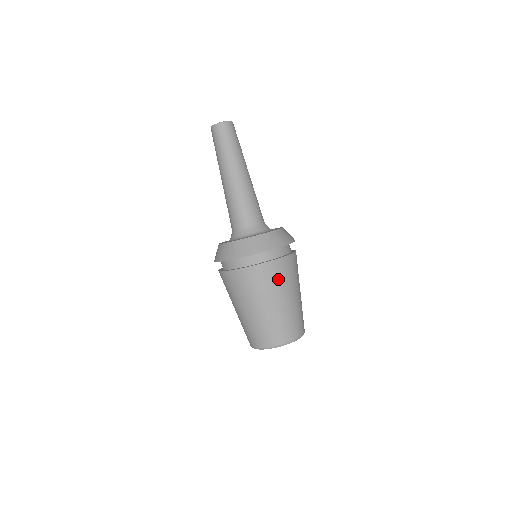
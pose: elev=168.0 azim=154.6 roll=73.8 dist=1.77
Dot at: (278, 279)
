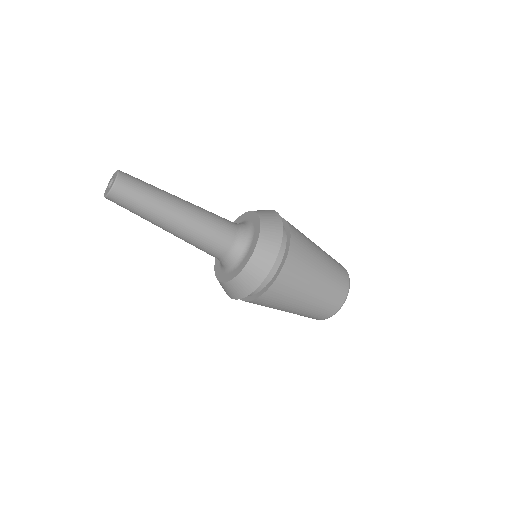
Dot at: (291, 287)
